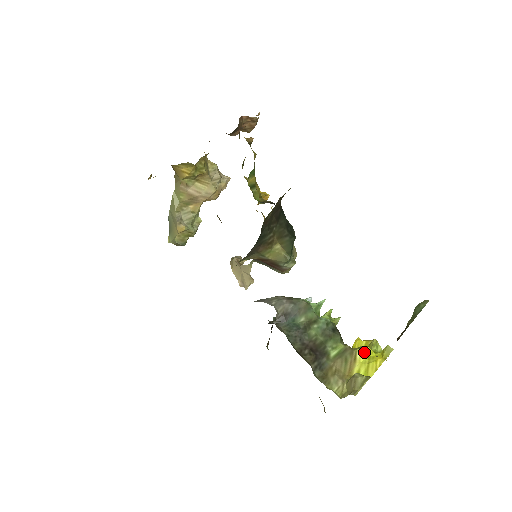
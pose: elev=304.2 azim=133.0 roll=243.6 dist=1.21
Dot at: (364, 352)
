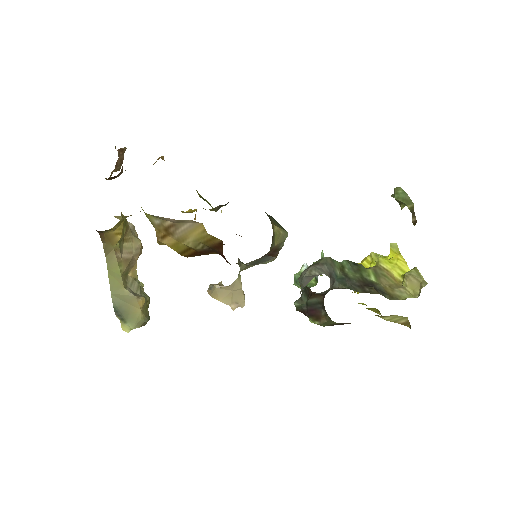
Dot at: (384, 262)
